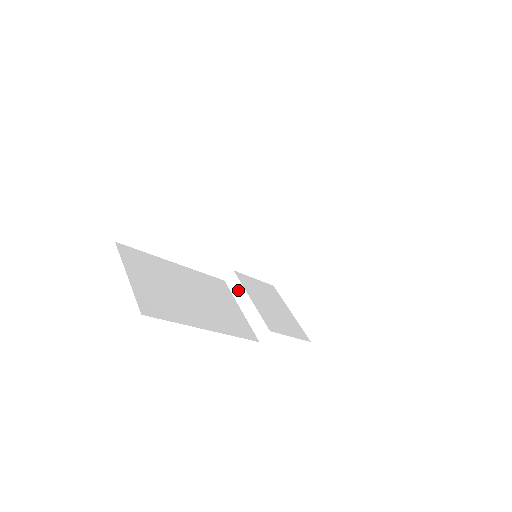
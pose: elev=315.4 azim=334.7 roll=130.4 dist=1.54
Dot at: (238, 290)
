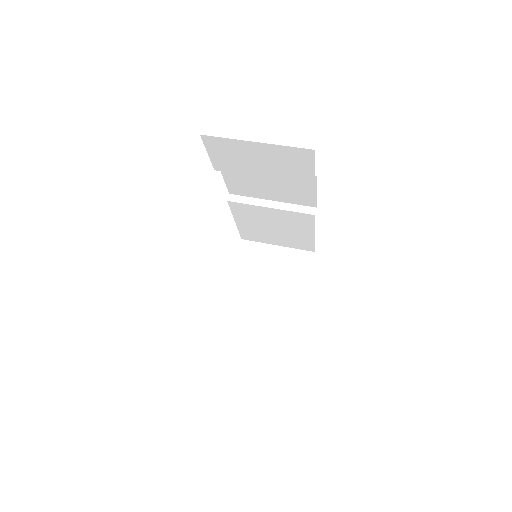
Dot at: (228, 316)
